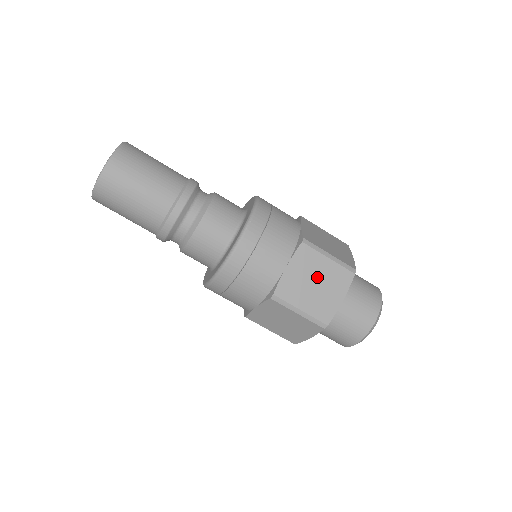
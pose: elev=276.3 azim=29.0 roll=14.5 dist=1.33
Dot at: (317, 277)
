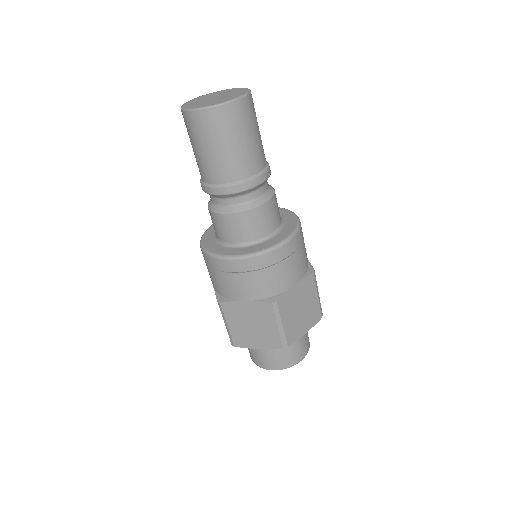
Dot at: (305, 305)
